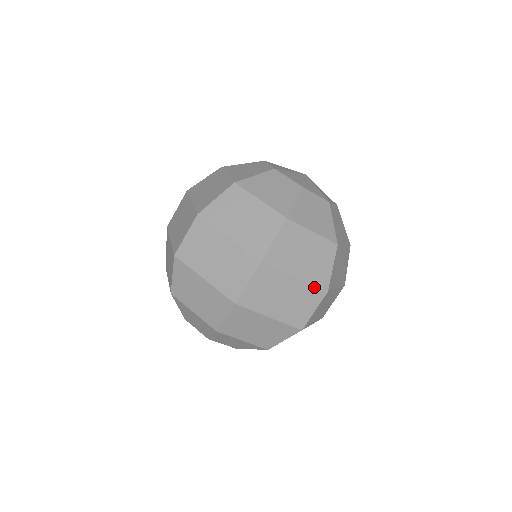
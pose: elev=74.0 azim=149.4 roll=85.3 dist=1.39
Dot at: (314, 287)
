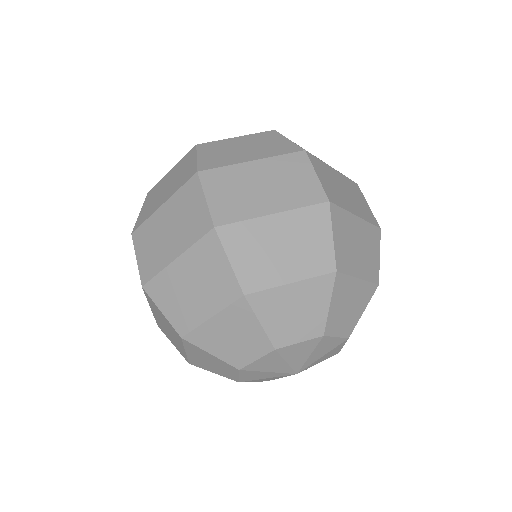
Dot at: (348, 179)
